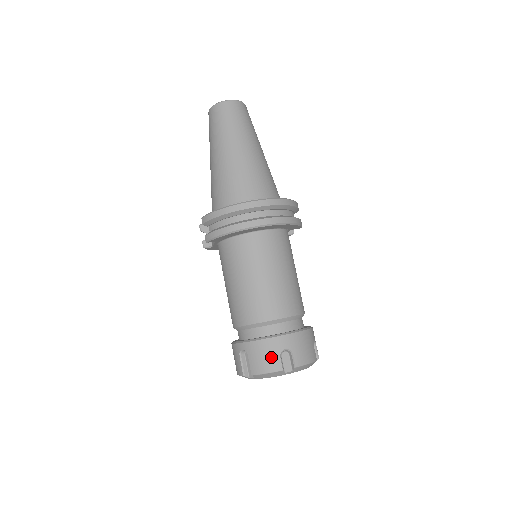
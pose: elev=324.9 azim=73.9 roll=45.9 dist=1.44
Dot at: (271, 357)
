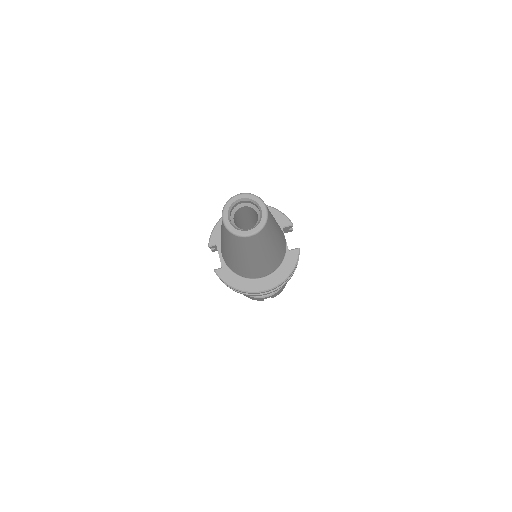
Dot at: occluded
